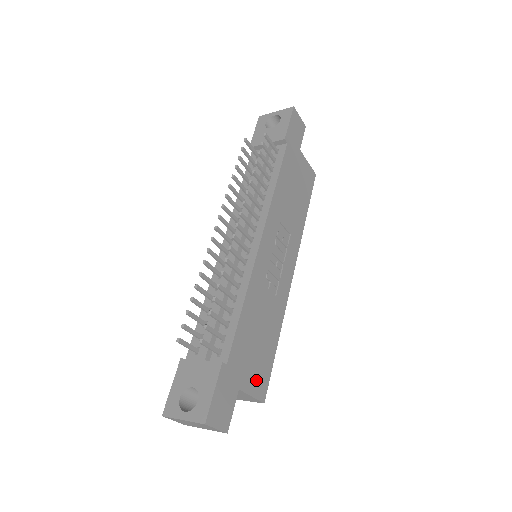
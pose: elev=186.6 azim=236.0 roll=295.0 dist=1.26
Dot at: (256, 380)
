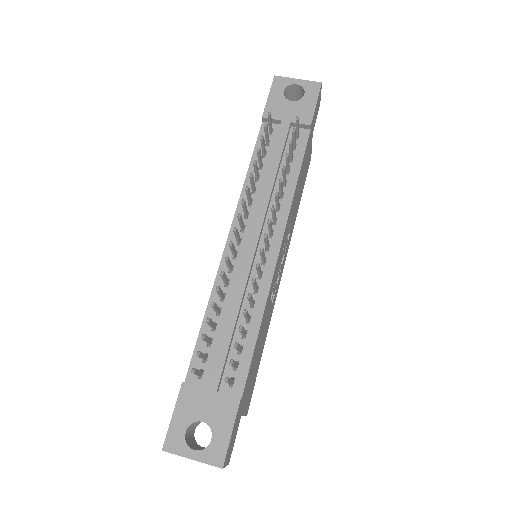
Dot at: (248, 398)
